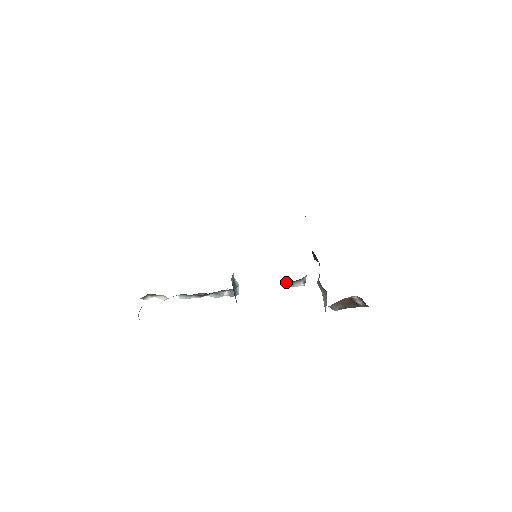
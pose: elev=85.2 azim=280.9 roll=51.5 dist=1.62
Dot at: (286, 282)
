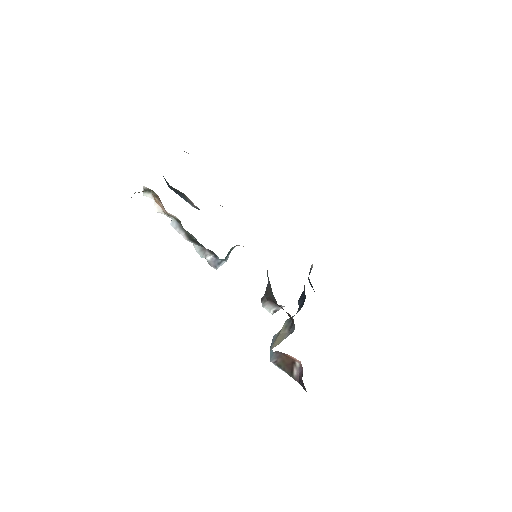
Dot at: (263, 296)
